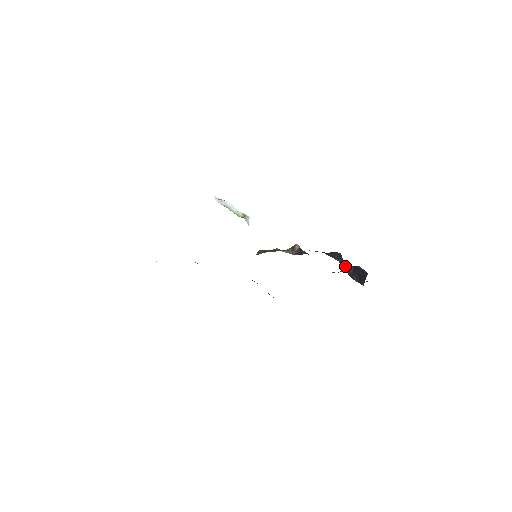
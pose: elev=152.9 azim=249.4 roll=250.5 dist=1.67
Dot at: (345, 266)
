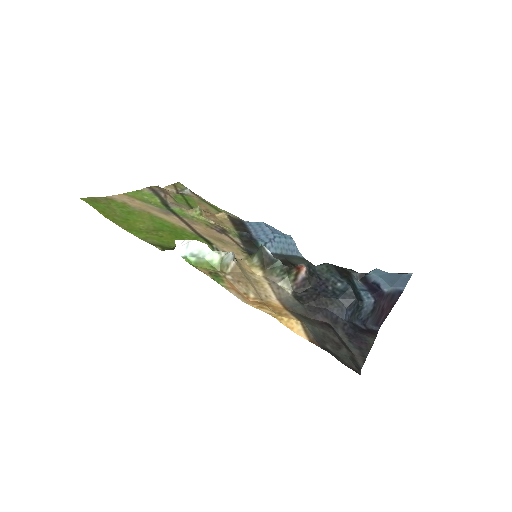
Dot at: (359, 311)
